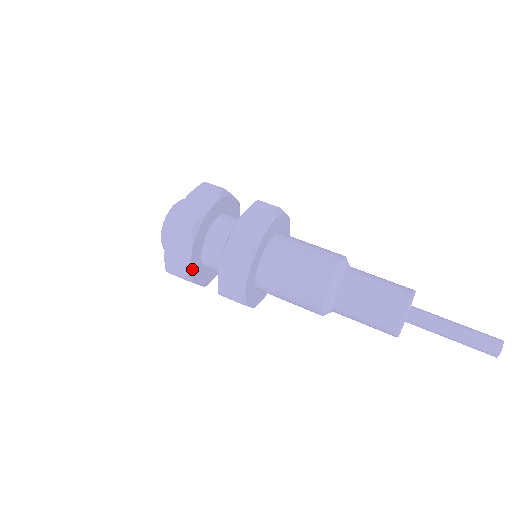
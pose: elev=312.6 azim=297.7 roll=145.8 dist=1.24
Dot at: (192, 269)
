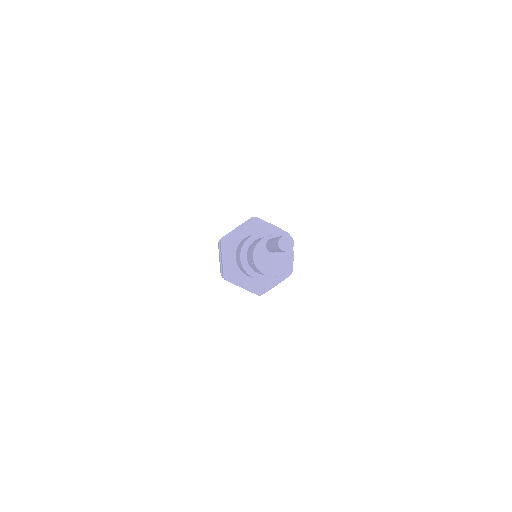
Dot at: occluded
